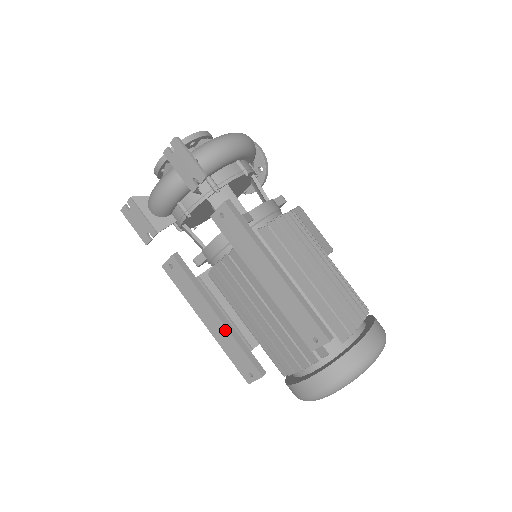
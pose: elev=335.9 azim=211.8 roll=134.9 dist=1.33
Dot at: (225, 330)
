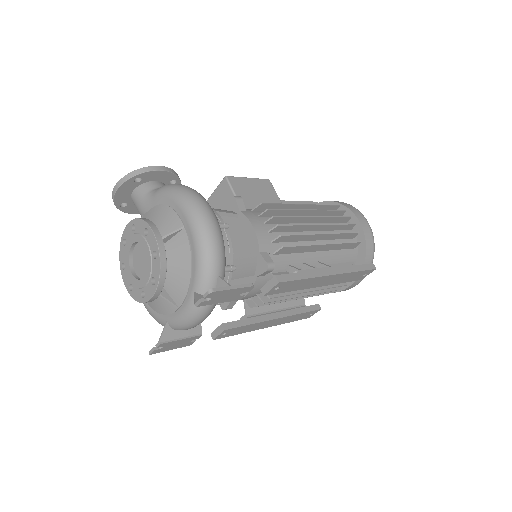
Dot at: (286, 318)
